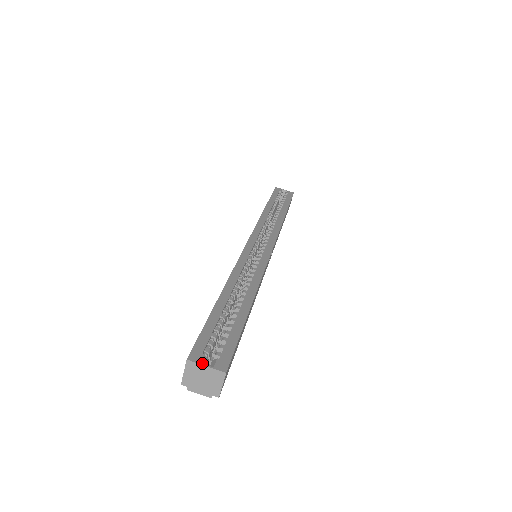
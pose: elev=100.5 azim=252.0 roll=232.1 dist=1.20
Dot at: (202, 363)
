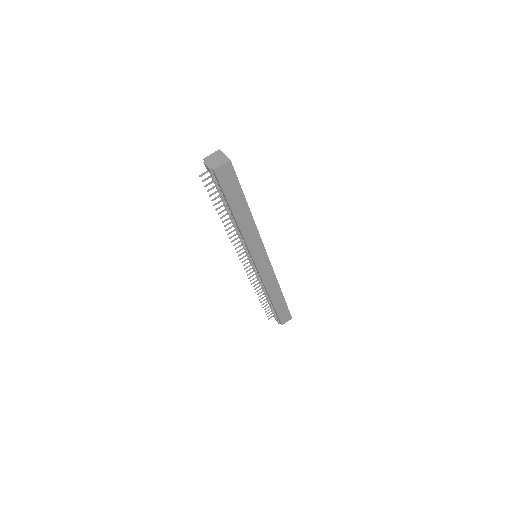
Dot at: (224, 155)
